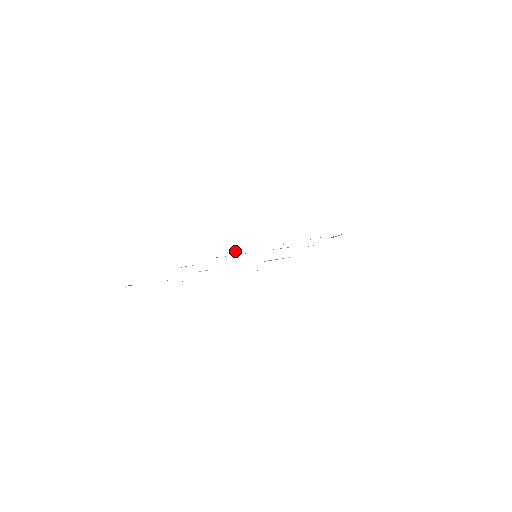
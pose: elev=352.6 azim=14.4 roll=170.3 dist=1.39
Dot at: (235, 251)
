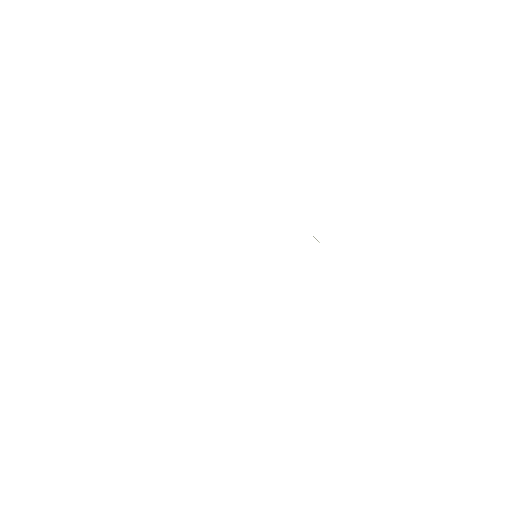
Dot at: occluded
